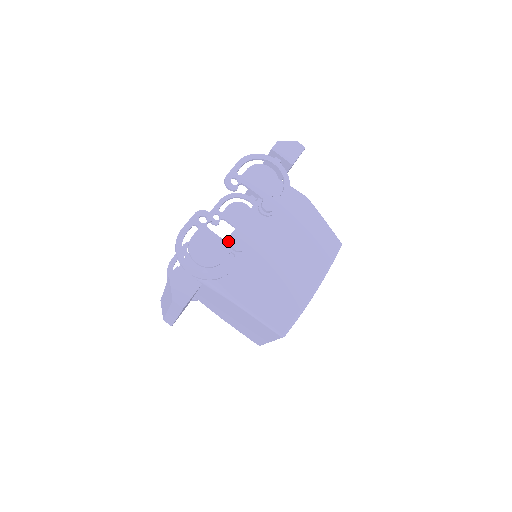
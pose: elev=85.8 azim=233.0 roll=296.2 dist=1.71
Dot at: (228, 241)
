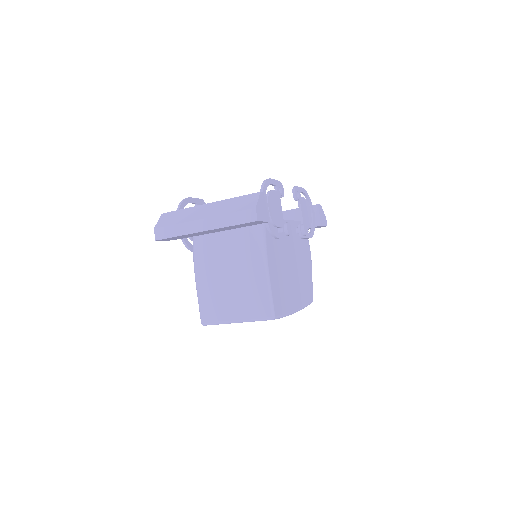
Dot at: occluded
